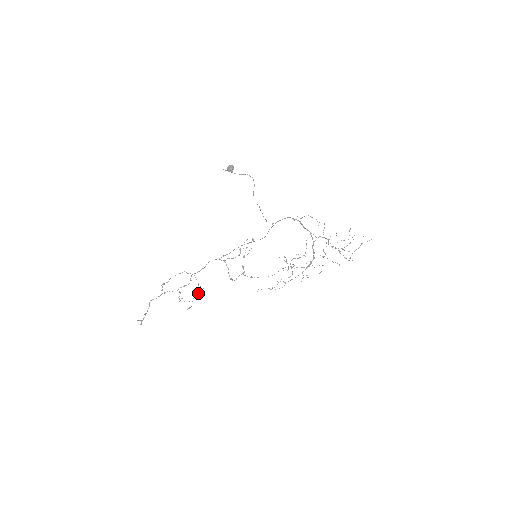
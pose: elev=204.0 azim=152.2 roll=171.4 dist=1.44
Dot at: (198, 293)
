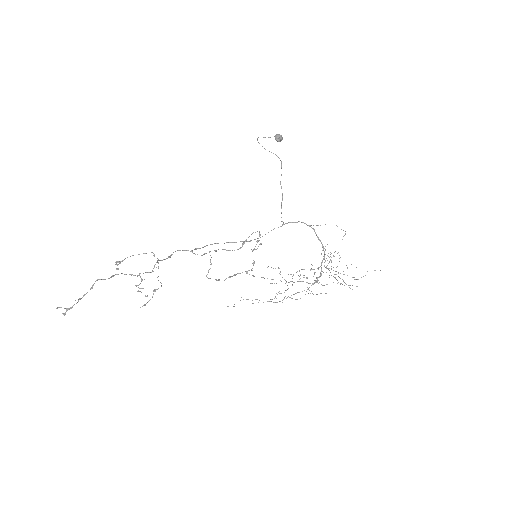
Dot at: occluded
